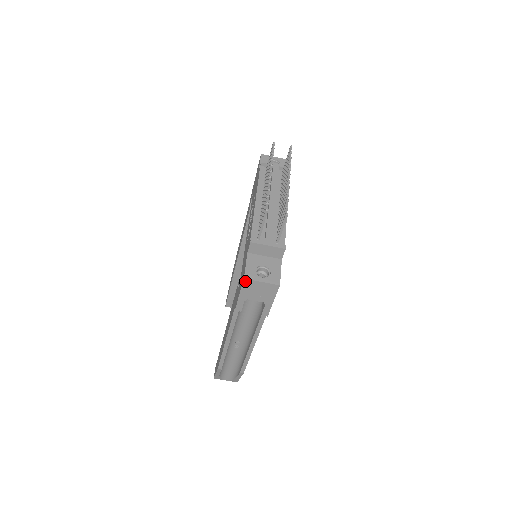
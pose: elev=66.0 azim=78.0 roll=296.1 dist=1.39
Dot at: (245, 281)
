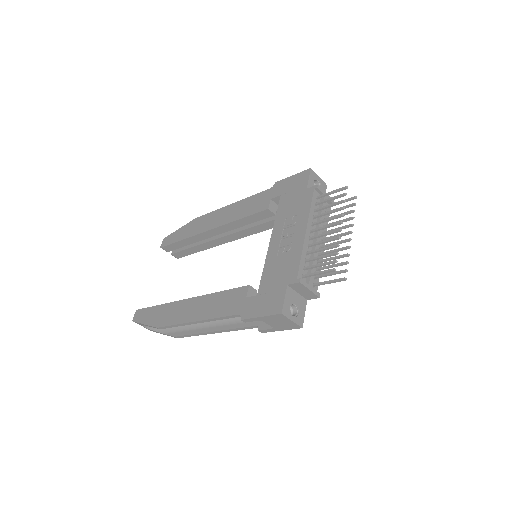
Dot at: (280, 315)
